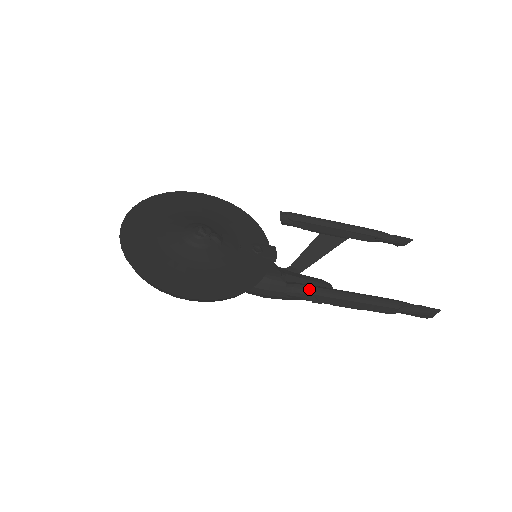
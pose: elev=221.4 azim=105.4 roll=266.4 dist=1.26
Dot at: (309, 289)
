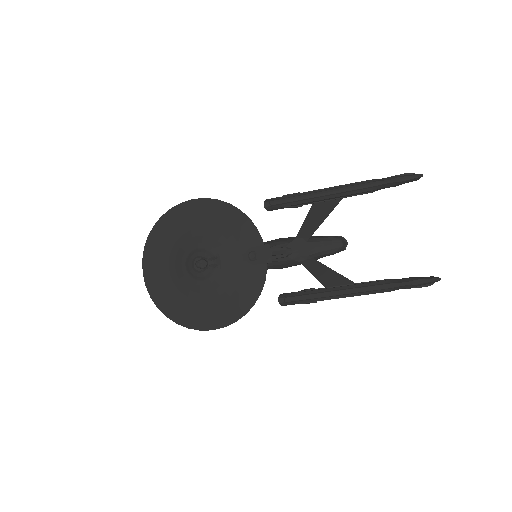
Dot at: (299, 300)
